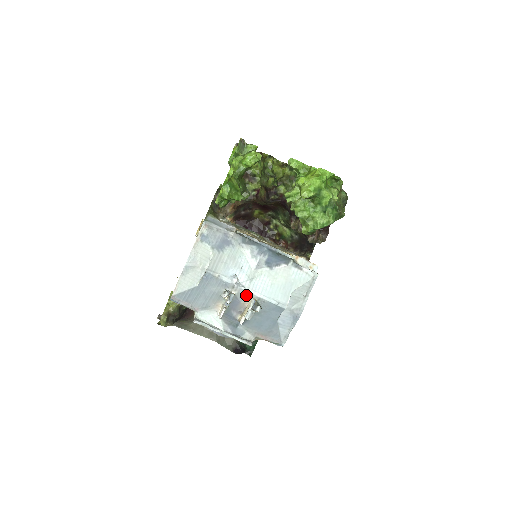
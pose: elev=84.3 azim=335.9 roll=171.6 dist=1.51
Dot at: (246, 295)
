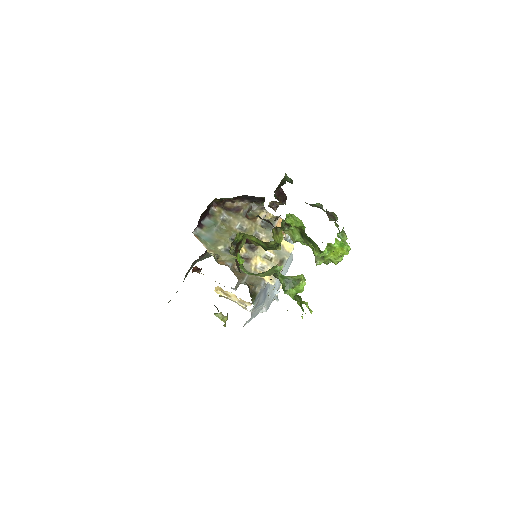
Dot at: occluded
